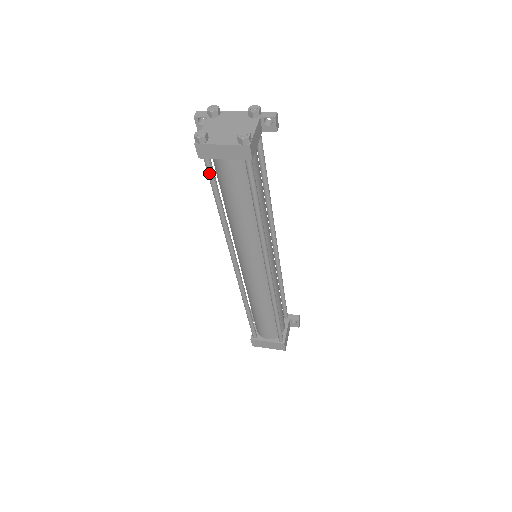
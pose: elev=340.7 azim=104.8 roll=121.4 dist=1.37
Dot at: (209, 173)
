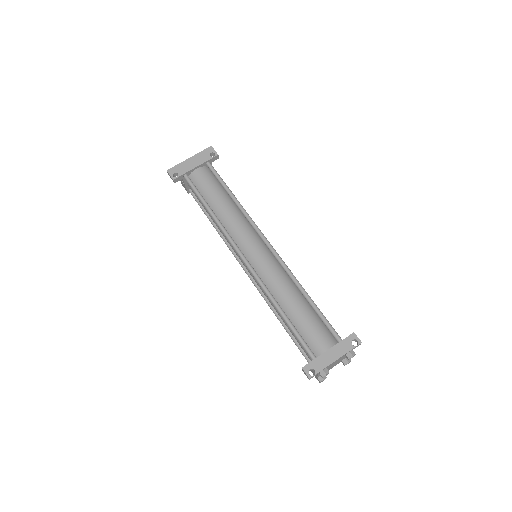
Dot at: (304, 354)
